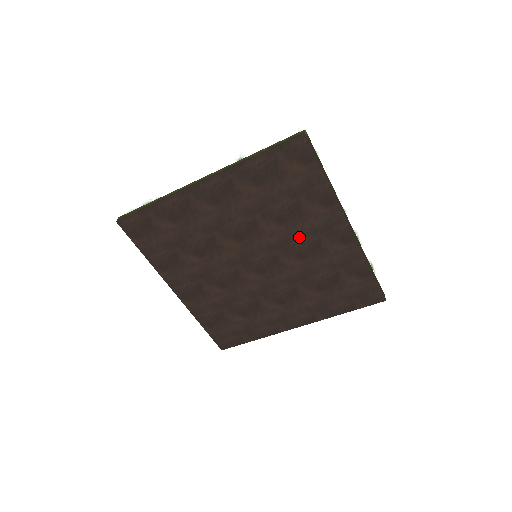
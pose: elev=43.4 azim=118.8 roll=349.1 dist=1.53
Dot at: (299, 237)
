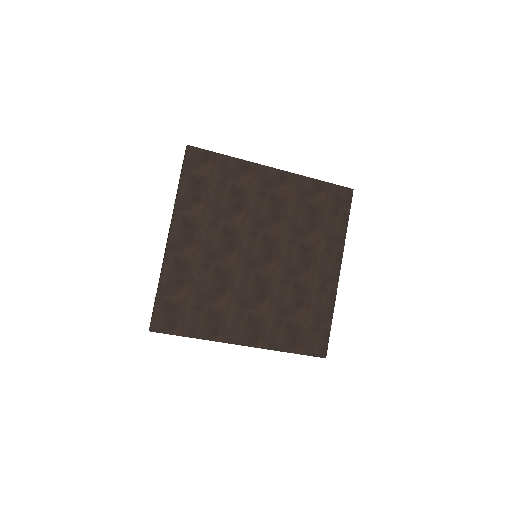
Dot at: (259, 207)
